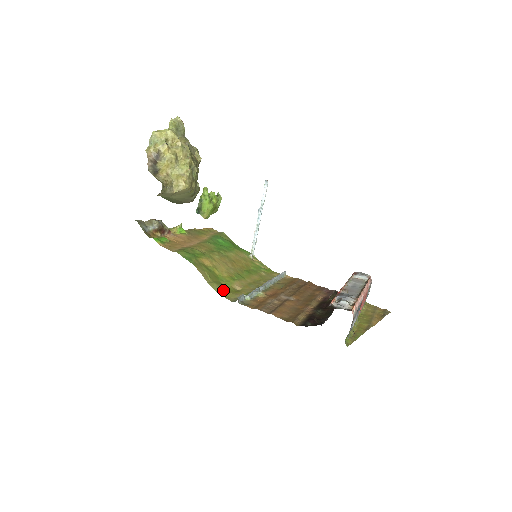
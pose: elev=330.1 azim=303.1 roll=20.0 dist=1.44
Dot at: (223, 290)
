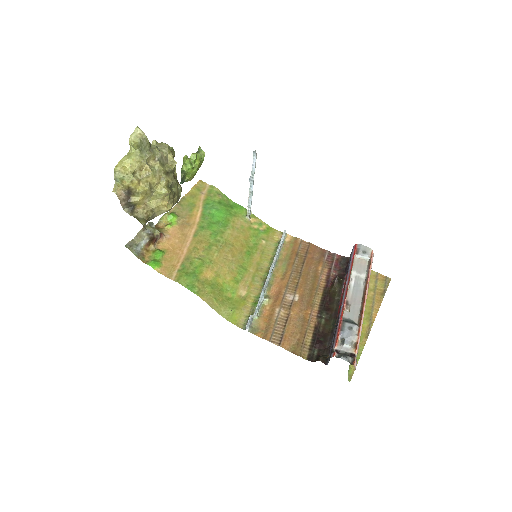
Dot at: (231, 311)
